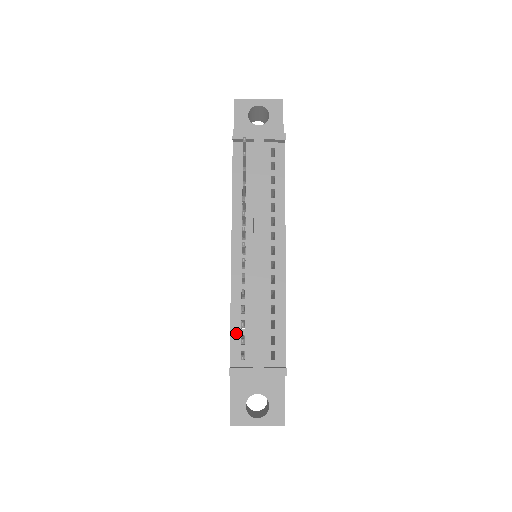
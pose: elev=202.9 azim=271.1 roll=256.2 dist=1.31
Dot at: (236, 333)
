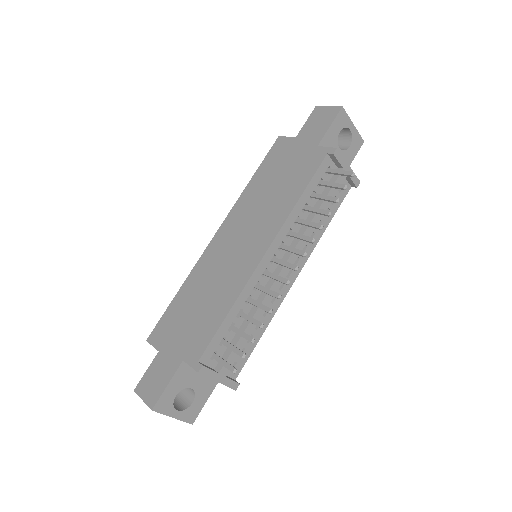
Dot at: (222, 332)
